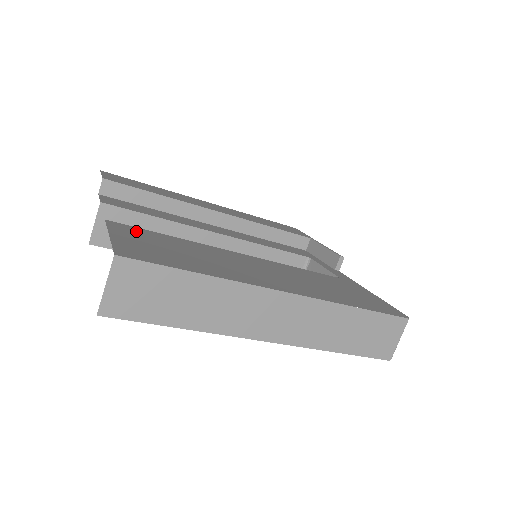
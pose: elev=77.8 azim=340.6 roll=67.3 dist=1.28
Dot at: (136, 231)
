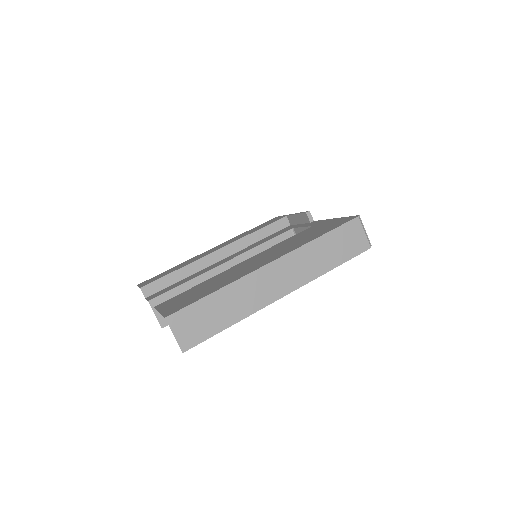
Dot at: (173, 299)
